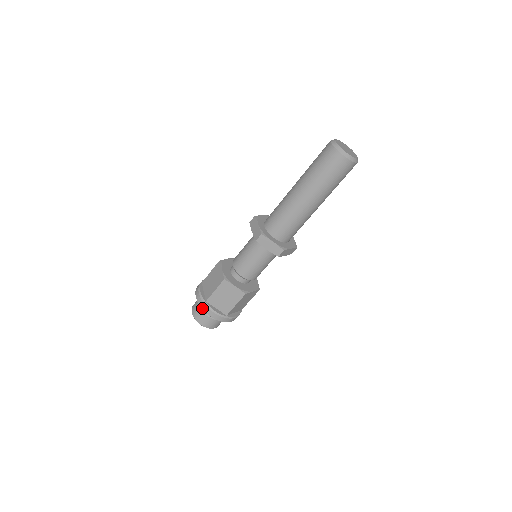
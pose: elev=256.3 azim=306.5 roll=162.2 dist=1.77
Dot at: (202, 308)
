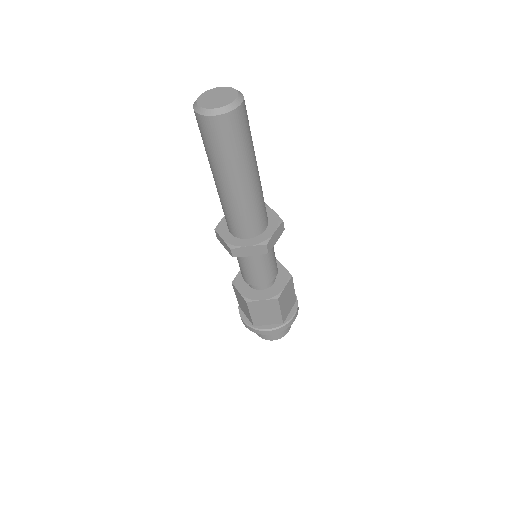
Dot at: occluded
